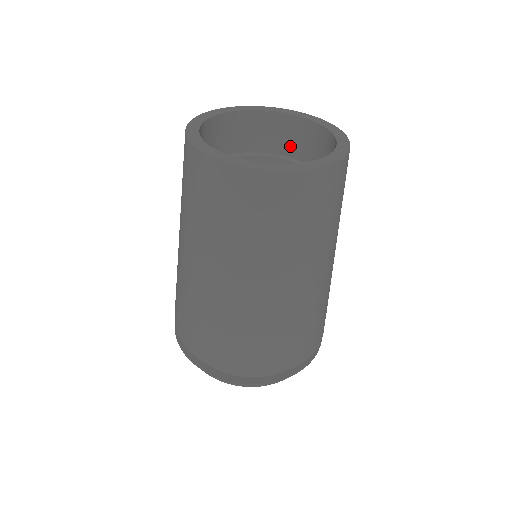
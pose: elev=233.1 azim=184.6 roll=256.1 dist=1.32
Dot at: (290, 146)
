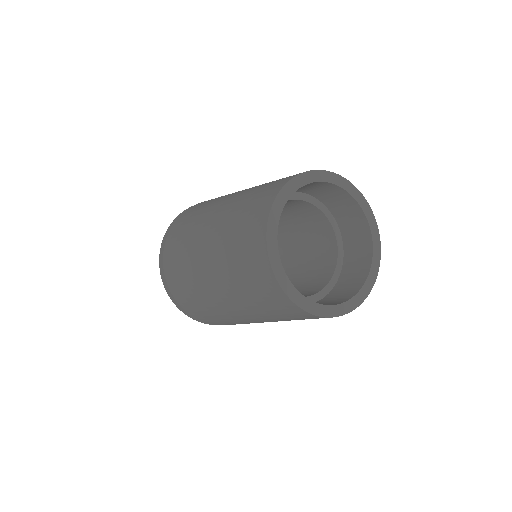
Dot at: (329, 200)
